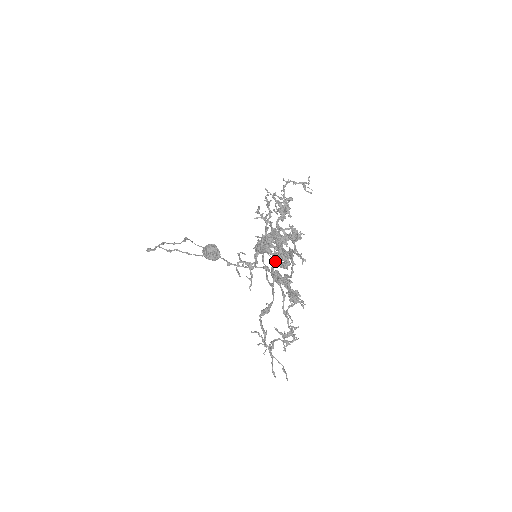
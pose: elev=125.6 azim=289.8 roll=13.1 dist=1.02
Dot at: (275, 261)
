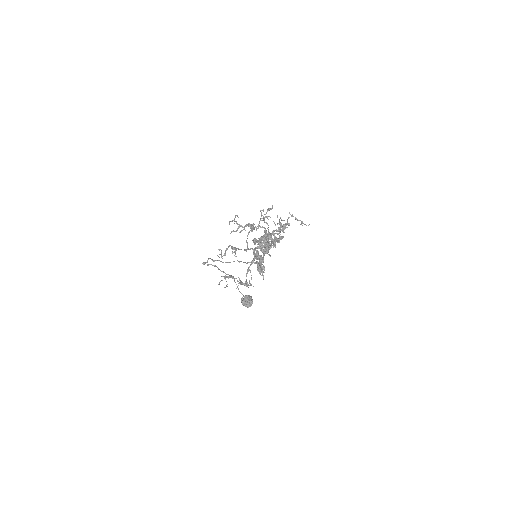
Dot at: (259, 244)
